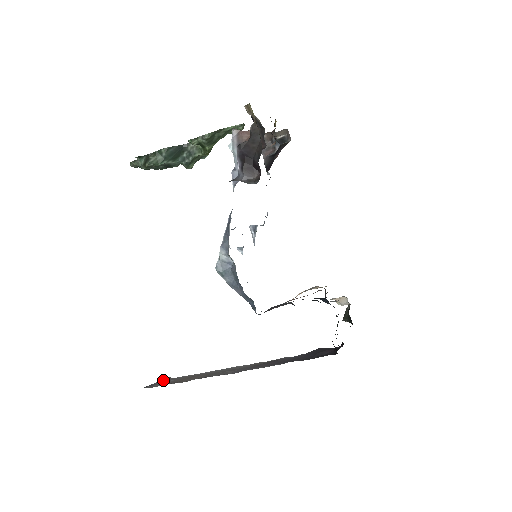
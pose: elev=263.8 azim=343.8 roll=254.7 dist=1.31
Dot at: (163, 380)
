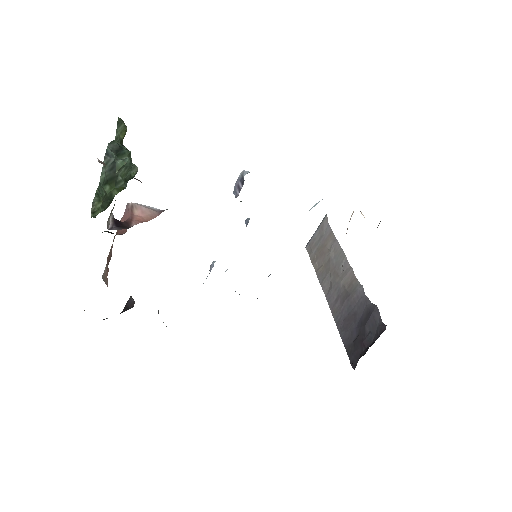
Dot at: (320, 227)
